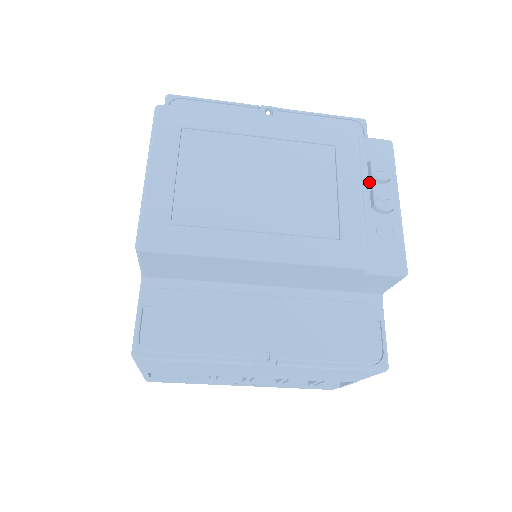
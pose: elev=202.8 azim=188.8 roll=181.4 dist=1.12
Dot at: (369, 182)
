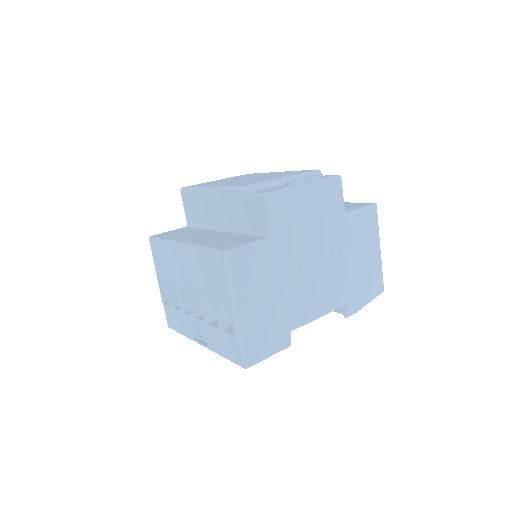
Dot at: occluded
